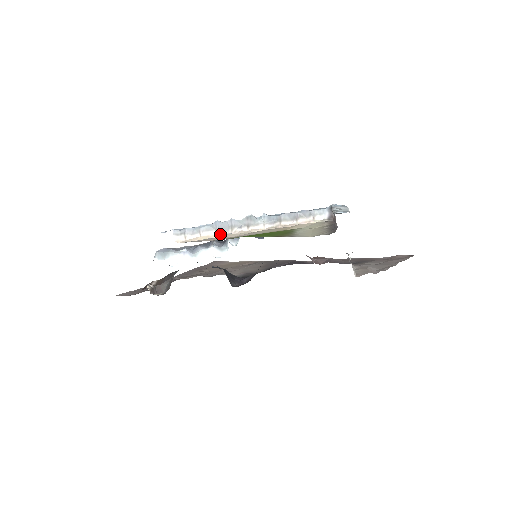
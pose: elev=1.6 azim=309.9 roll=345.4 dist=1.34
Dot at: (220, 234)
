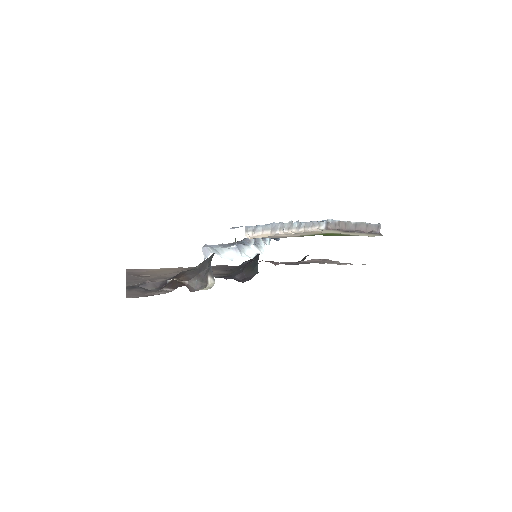
Dot at: (273, 233)
